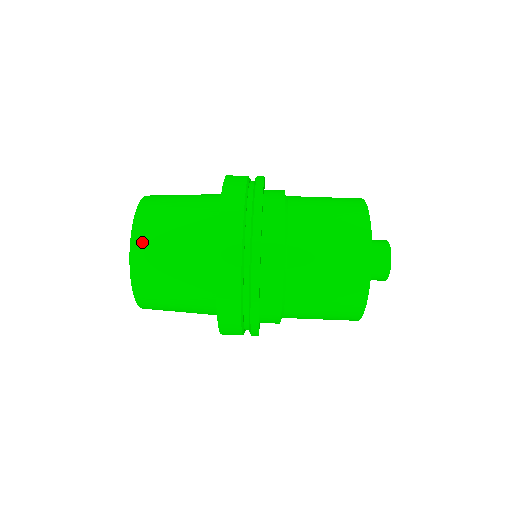
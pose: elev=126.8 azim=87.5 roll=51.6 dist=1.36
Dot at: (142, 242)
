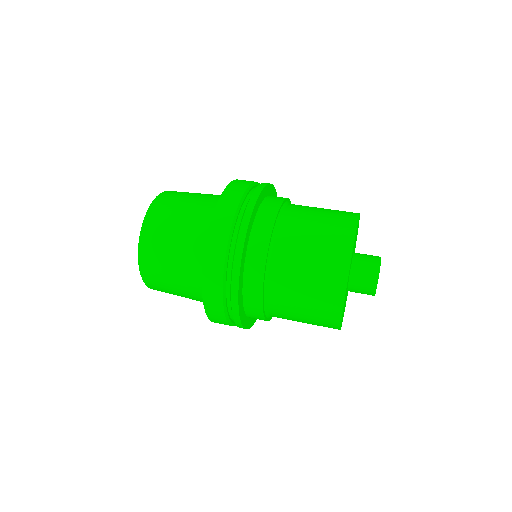
Dot at: (175, 191)
